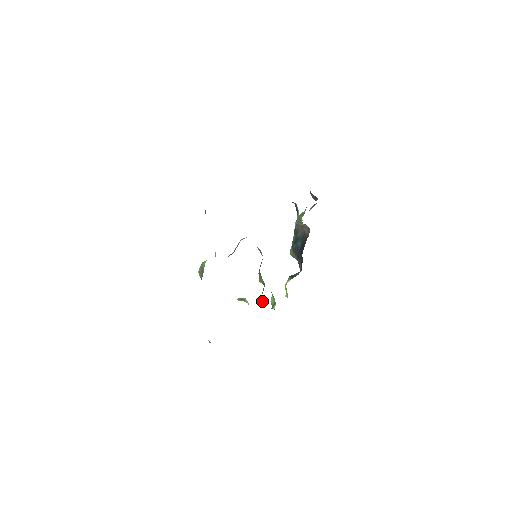
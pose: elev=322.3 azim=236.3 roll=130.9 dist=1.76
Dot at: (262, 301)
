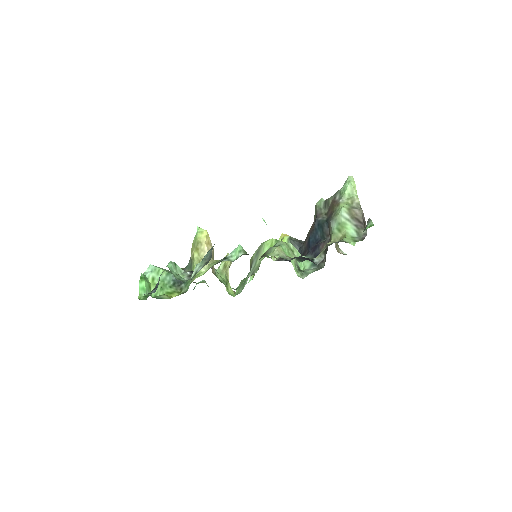
Dot at: (237, 289)
